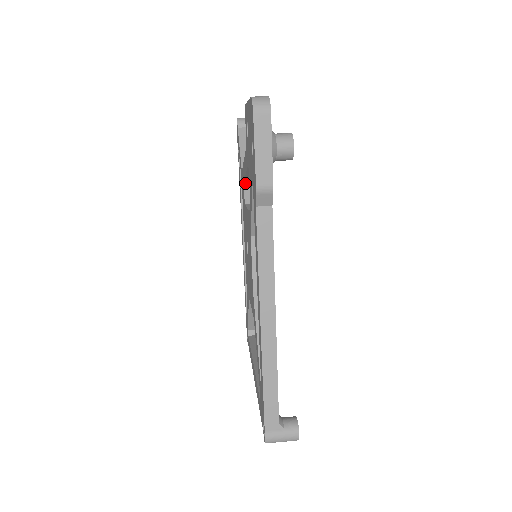
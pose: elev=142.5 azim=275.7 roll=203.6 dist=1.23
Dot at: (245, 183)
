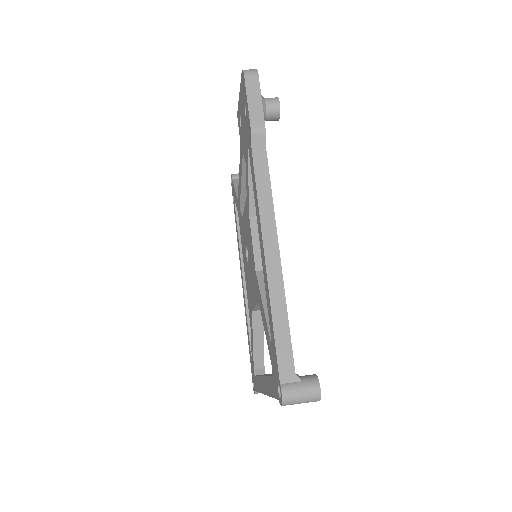
Dot at: (241, 202)
